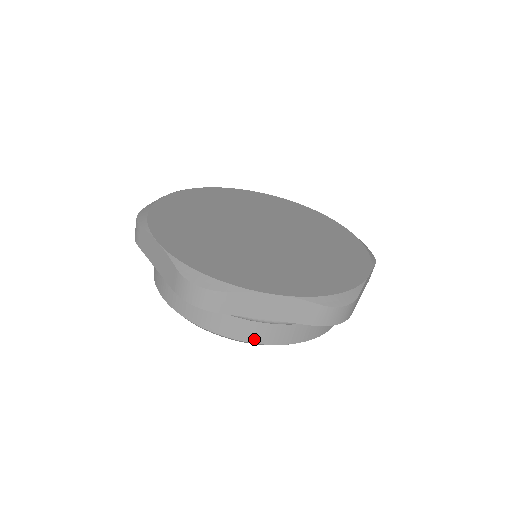
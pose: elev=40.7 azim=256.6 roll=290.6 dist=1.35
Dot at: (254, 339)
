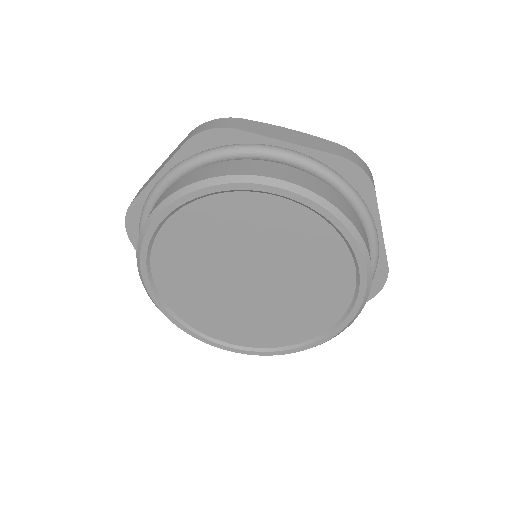
Dot at: (276, 176)
